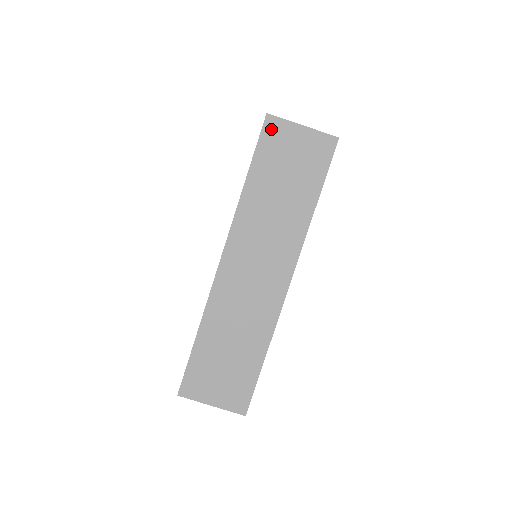
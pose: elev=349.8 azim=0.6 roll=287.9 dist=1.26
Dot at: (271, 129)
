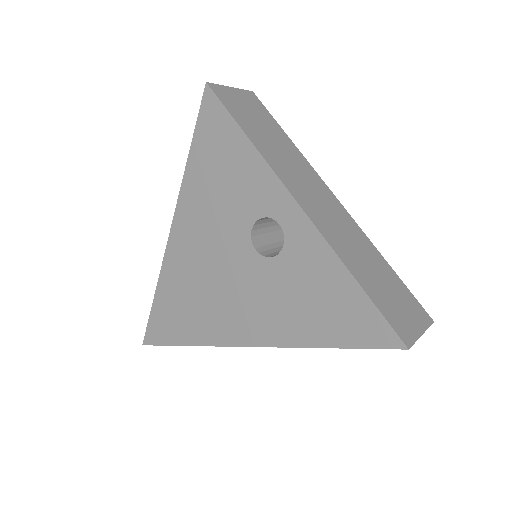
Dot at: (219, 93)
